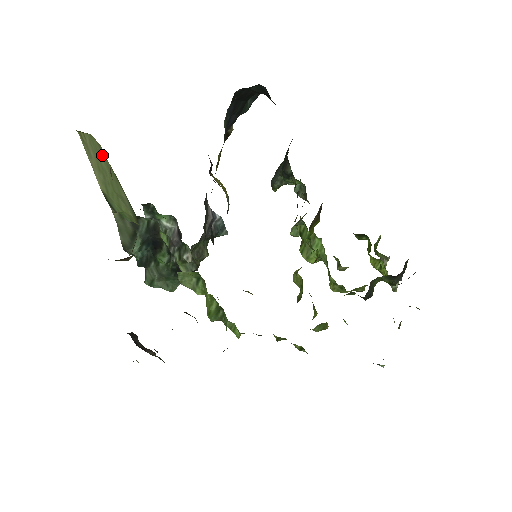
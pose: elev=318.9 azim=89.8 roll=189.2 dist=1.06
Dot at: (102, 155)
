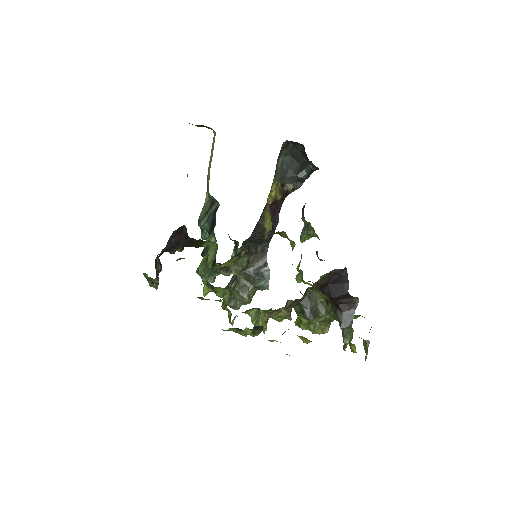
Dot at: occluded
